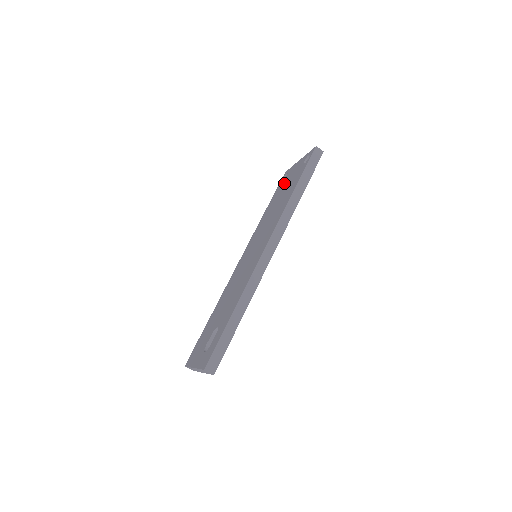
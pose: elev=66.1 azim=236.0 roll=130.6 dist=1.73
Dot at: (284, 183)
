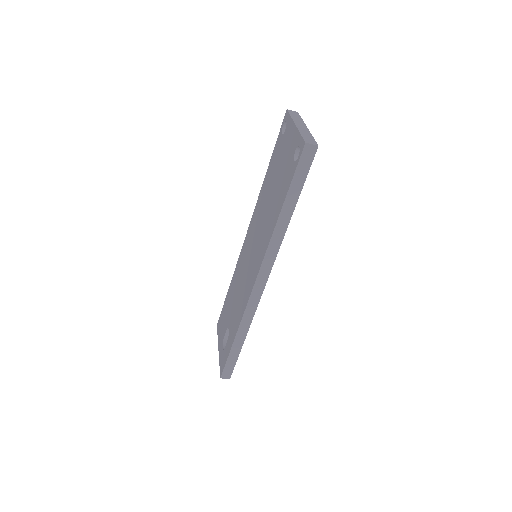
Dot at: (280, 150)
